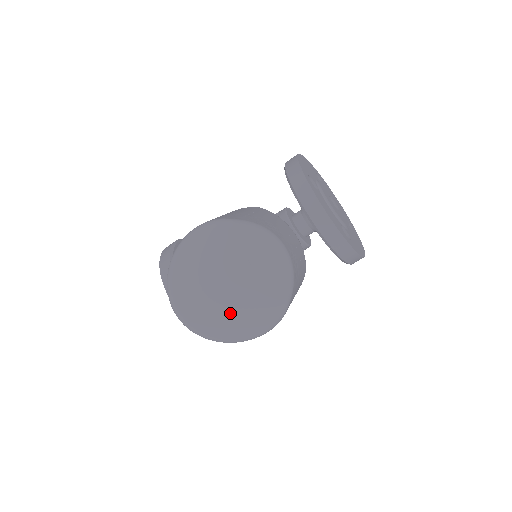
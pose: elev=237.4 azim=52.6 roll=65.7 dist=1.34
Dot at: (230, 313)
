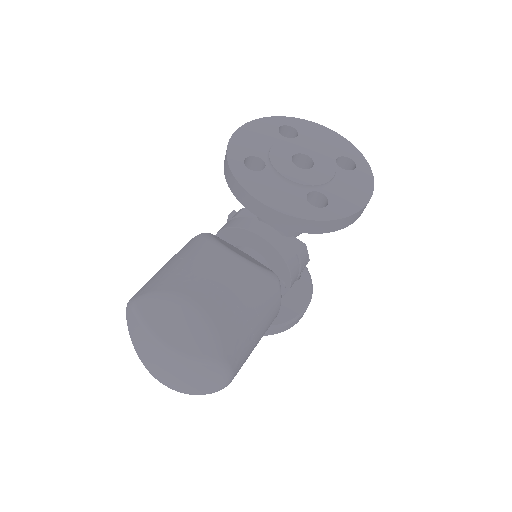
Dot at: (185, 378)
